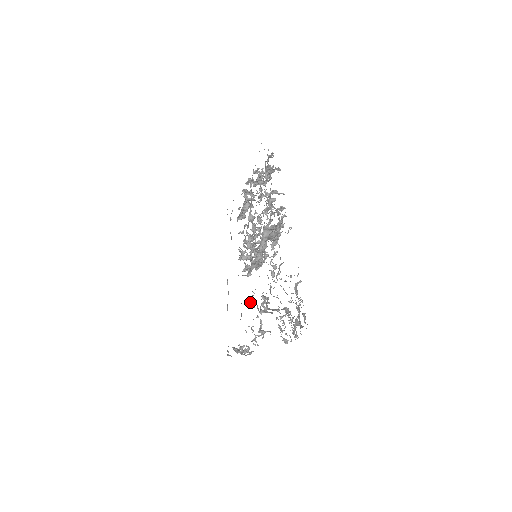
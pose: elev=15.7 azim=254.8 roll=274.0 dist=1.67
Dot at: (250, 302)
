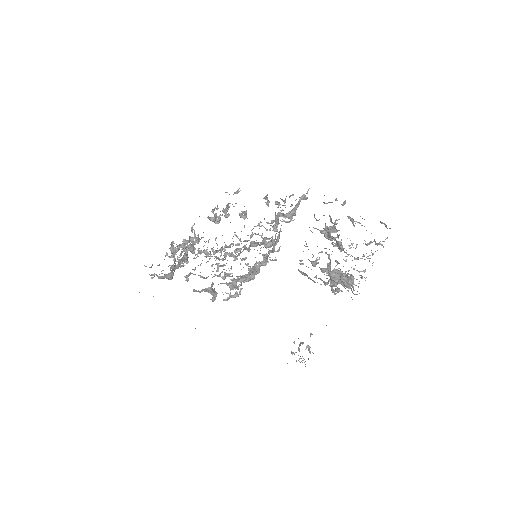
Dot at: occluded
